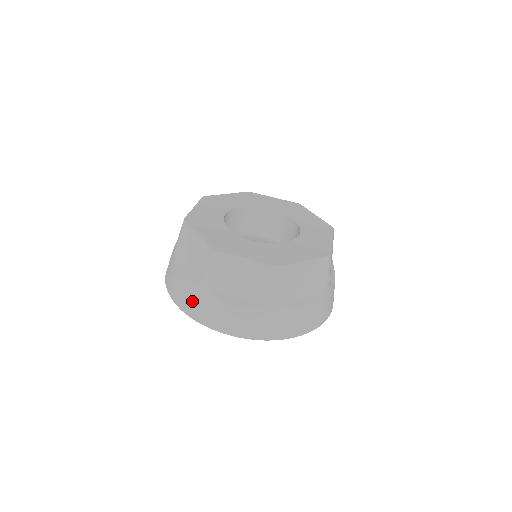
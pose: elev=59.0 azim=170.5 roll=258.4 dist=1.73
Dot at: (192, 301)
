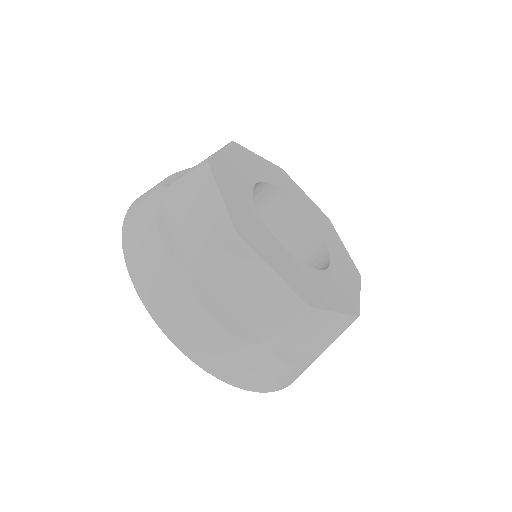
Dot at: (157, 279)
